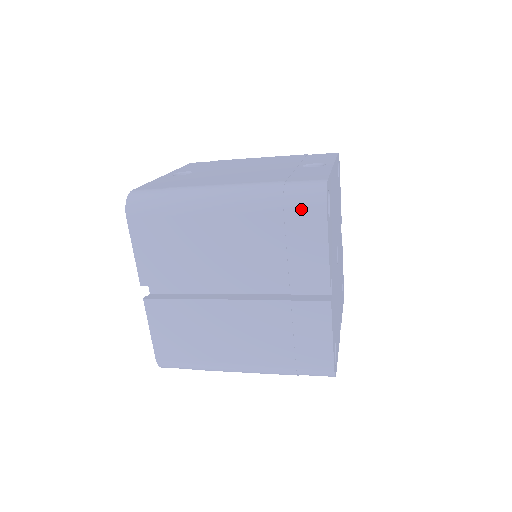
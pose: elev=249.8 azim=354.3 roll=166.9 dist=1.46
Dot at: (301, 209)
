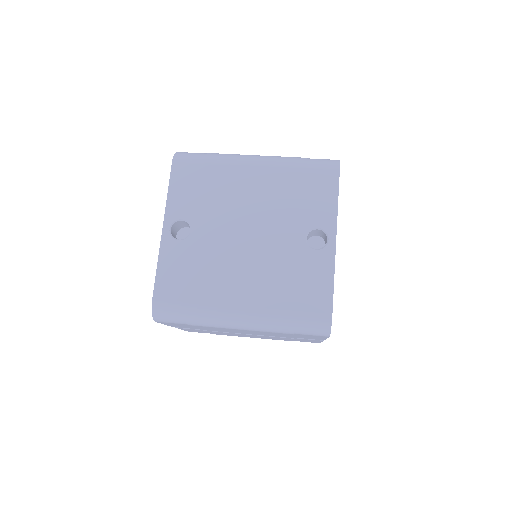
Dot at: (309, 335)
